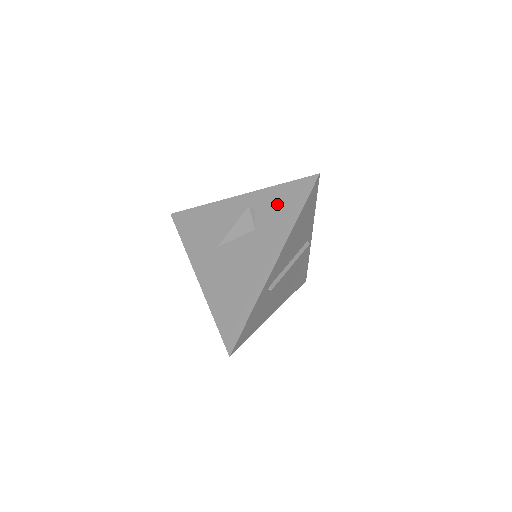
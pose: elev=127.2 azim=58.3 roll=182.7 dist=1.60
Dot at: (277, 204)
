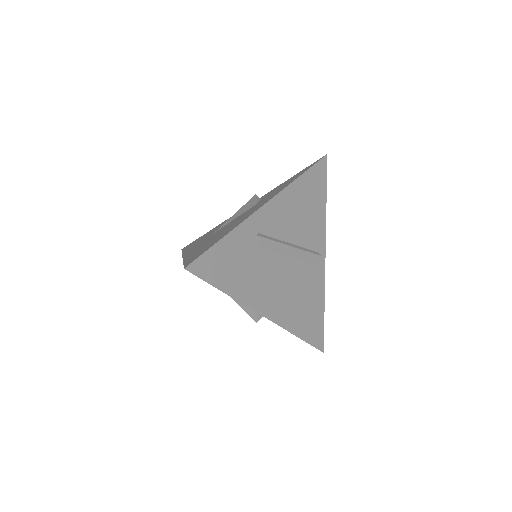
Dot at: (283, 184)
